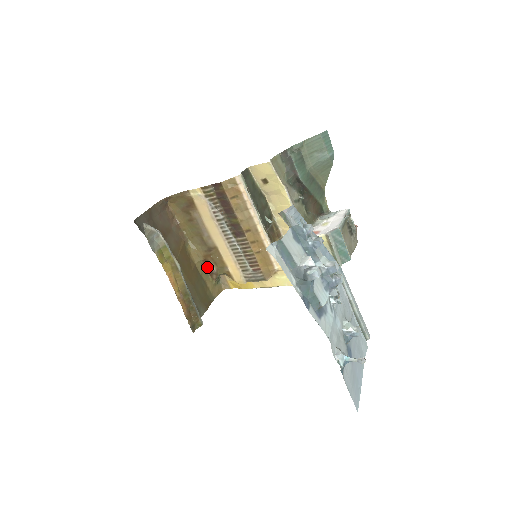
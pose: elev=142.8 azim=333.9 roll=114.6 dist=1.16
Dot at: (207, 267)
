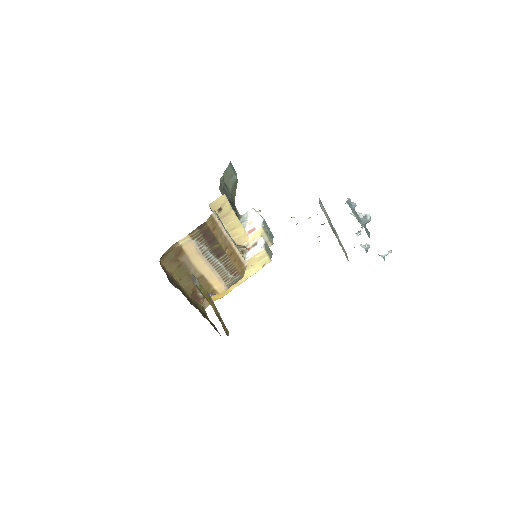
Dot at: (195, 297)
